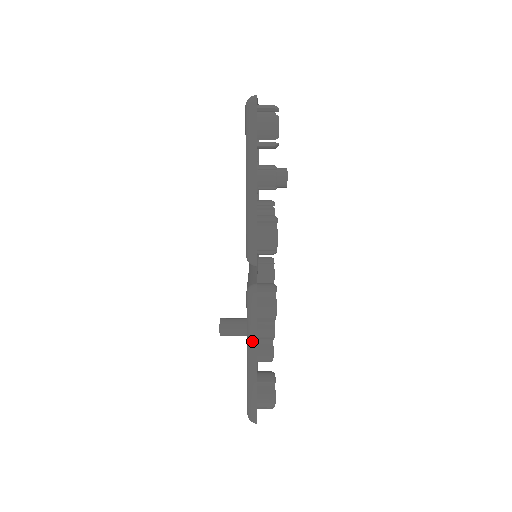
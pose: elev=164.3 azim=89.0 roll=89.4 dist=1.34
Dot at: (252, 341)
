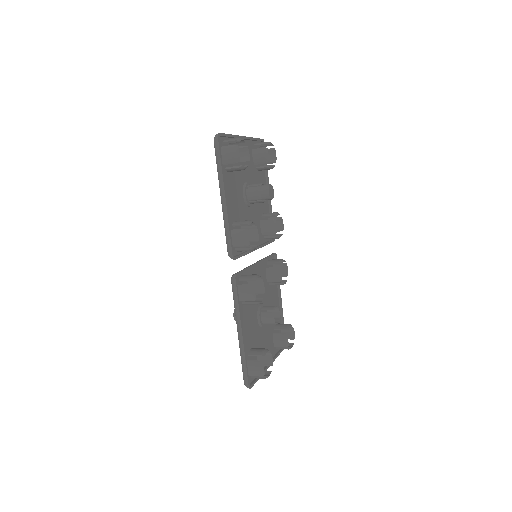
Dot at: (237, 319)
